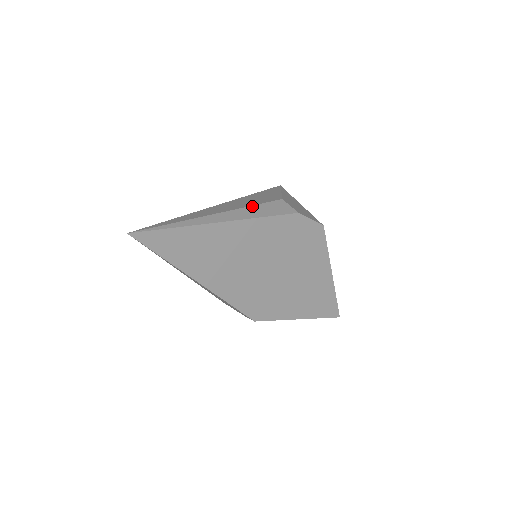
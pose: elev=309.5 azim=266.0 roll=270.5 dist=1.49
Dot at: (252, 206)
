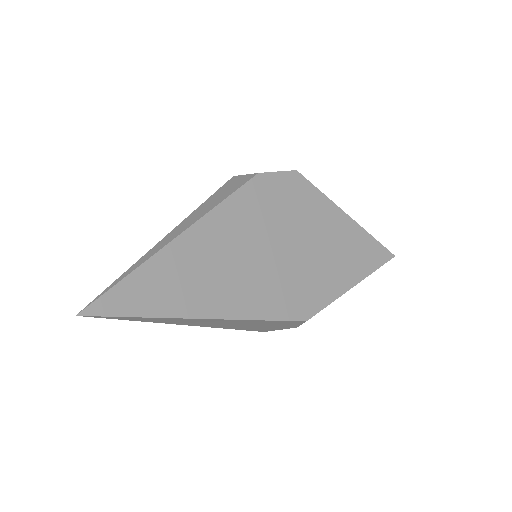
Dot at: (205, 202)
